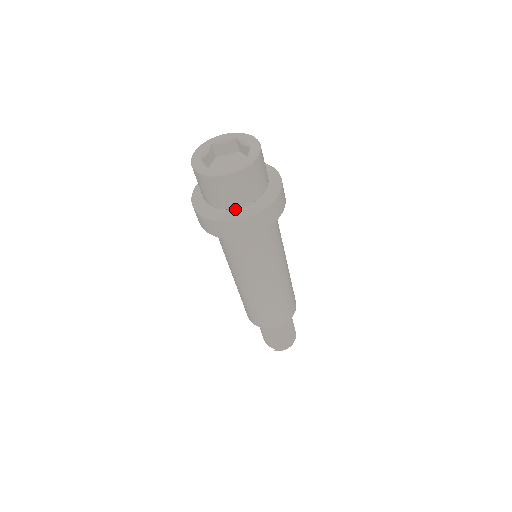
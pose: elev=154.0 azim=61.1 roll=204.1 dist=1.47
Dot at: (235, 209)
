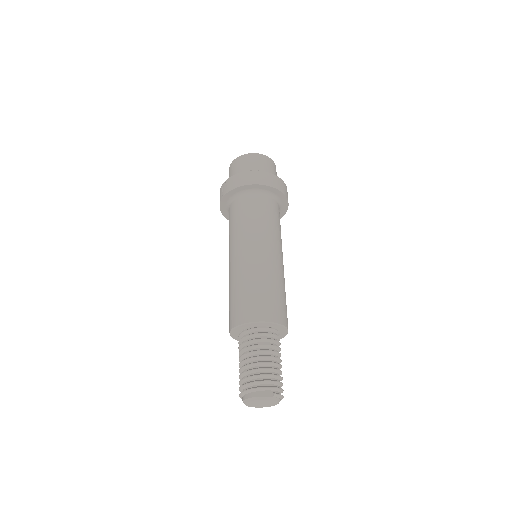
Dot at: occluded
